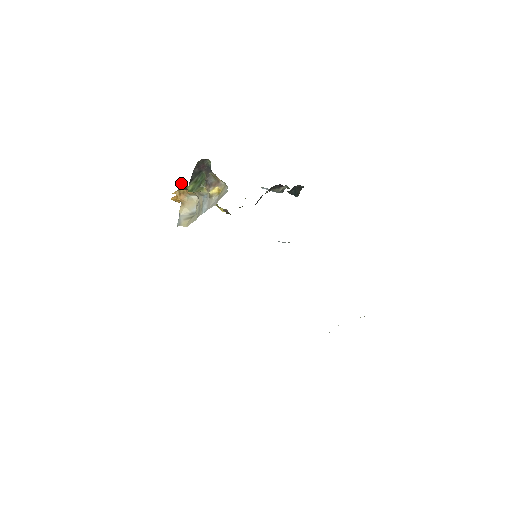
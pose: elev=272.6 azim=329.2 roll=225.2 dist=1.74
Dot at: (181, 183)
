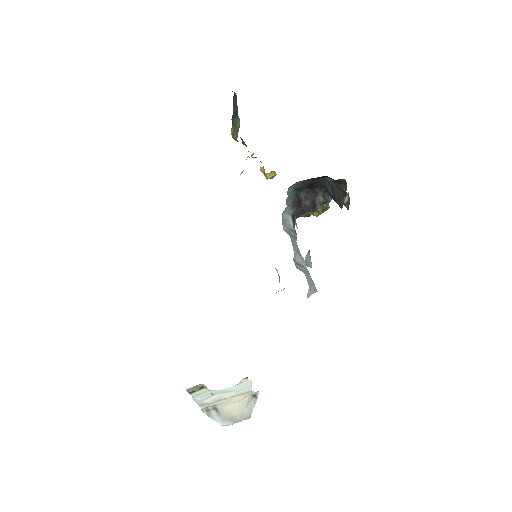
Dot at: occluded
